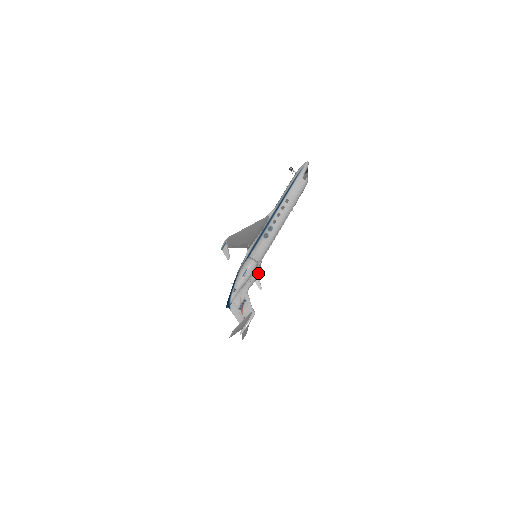
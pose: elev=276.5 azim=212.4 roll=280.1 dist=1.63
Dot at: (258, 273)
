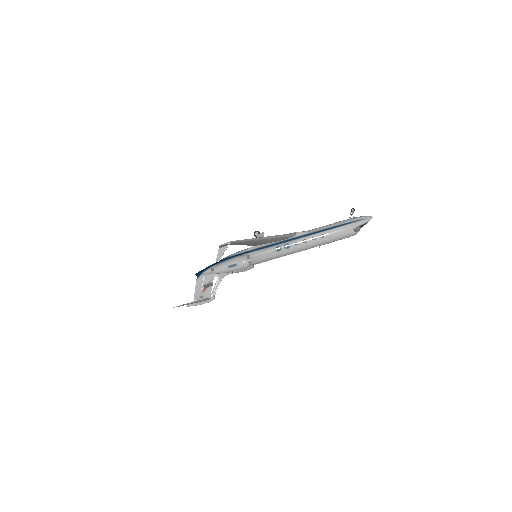
Dot at: (246, 269)
